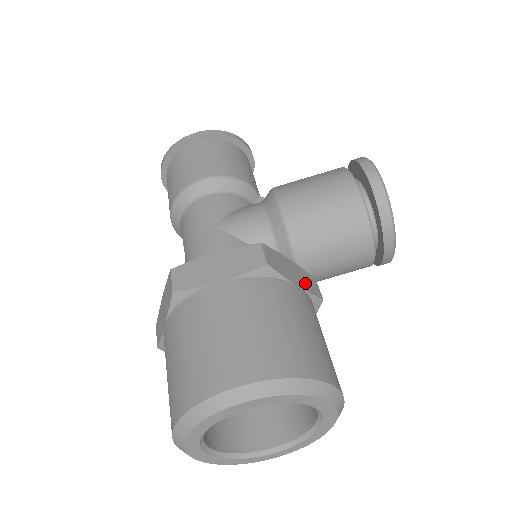
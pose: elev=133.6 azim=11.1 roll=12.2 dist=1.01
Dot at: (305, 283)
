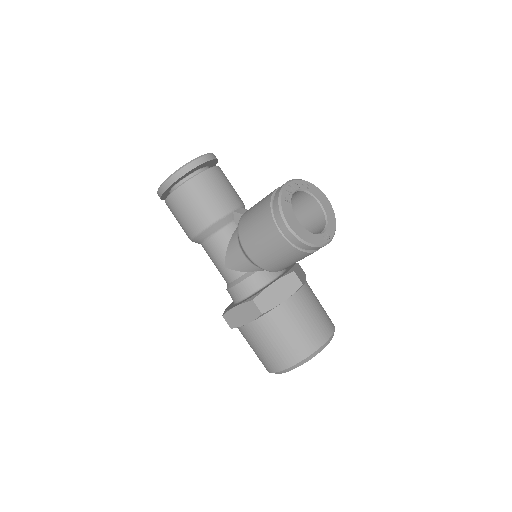
Dot at: (288, 290)
